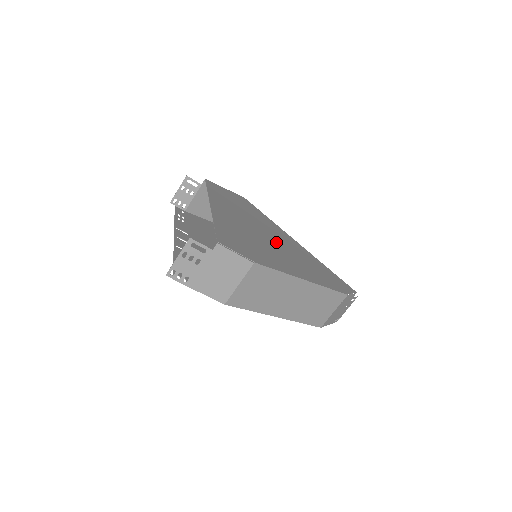
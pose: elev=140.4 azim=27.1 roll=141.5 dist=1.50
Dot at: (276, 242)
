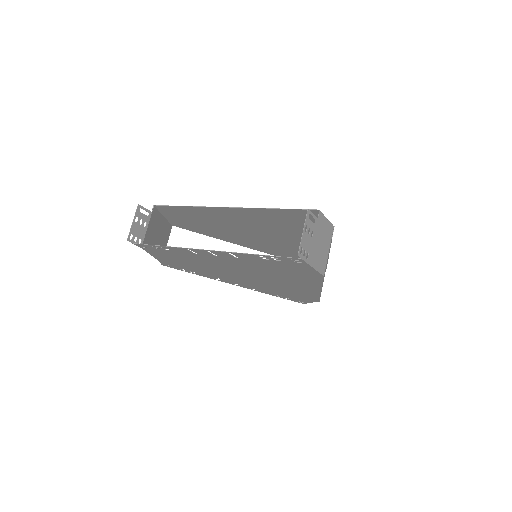
Dot at: (266, 237)
